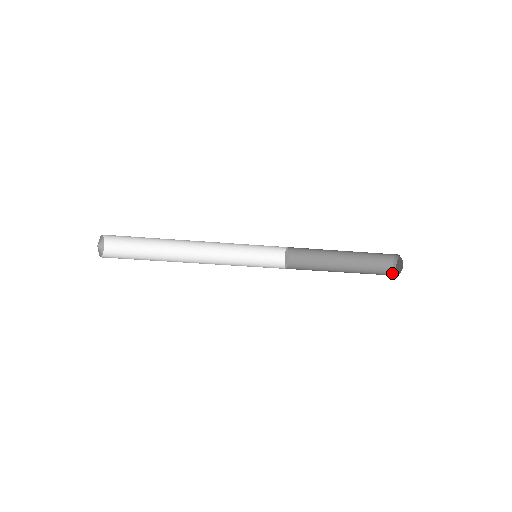
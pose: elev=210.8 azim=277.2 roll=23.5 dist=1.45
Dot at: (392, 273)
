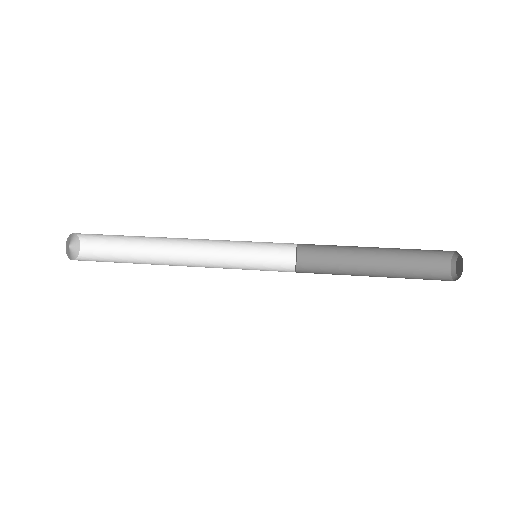
Dot at: (448, 273)
